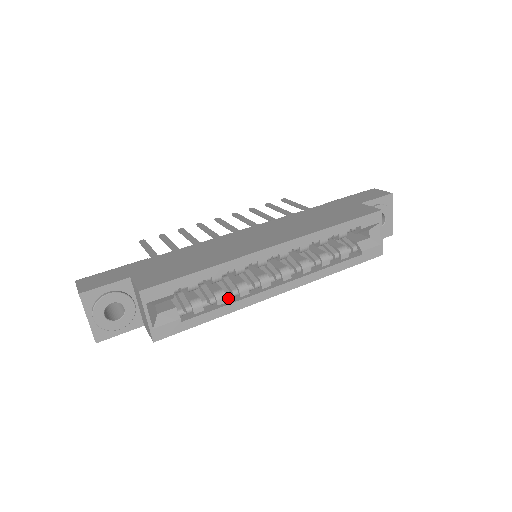
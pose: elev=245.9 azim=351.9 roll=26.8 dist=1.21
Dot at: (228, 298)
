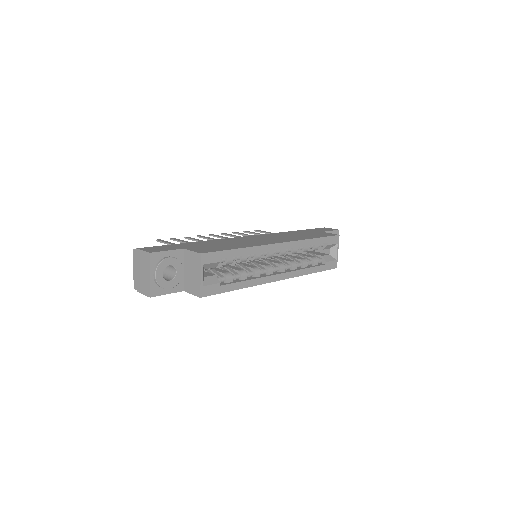
Dot at: (246, 277)
